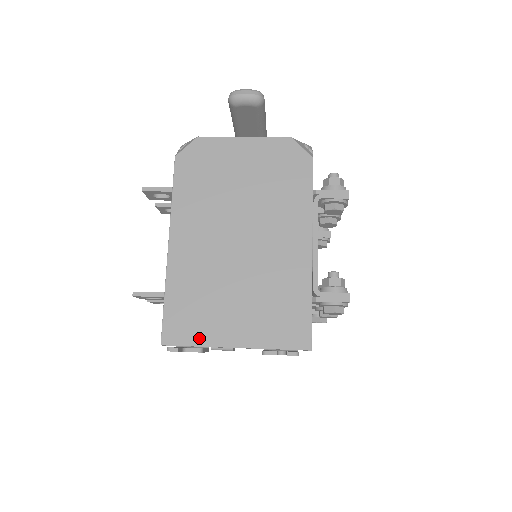
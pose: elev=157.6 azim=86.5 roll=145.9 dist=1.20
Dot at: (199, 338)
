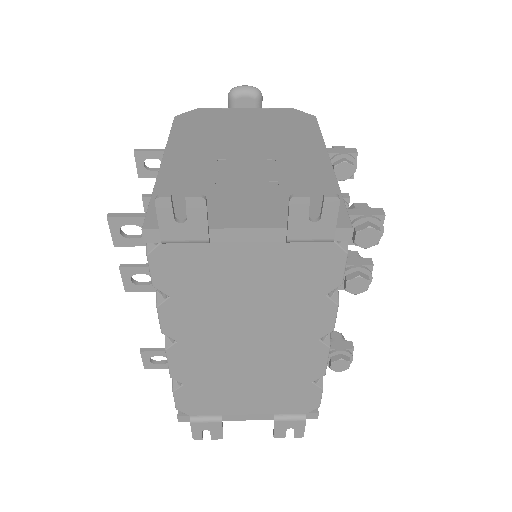
Dot at: occluded
